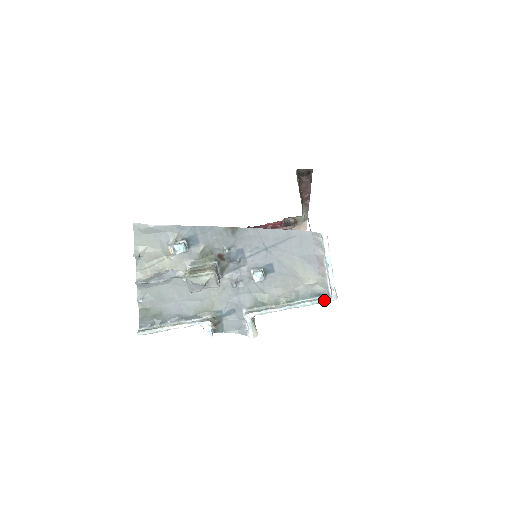
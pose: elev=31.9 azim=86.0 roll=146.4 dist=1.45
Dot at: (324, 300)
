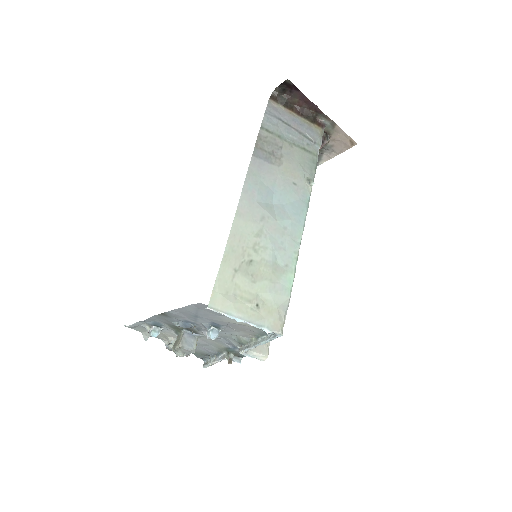
Dot at: (274, 338)
